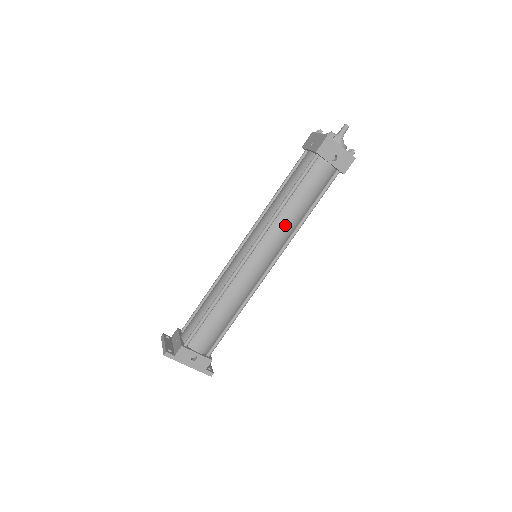
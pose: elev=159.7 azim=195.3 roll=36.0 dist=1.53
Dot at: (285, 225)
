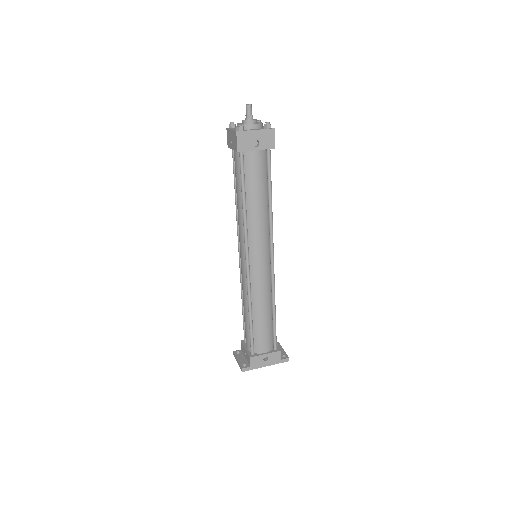
Dot at: (258, 222)
